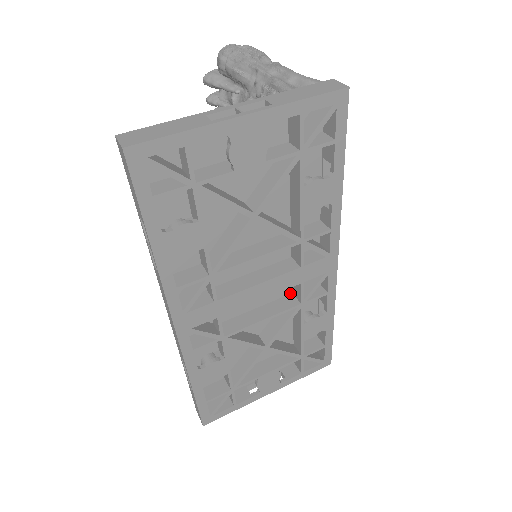
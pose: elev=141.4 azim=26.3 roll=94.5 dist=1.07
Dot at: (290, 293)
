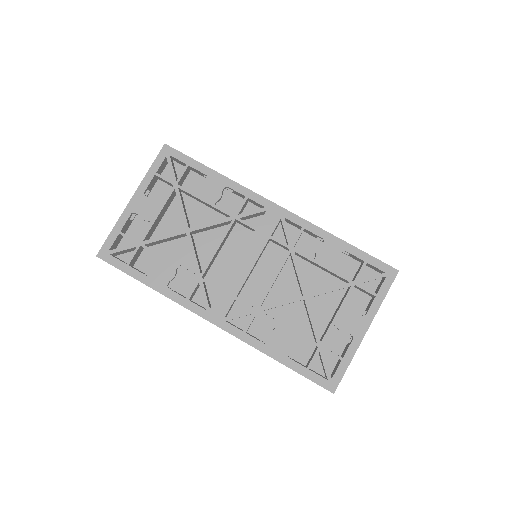
Dot at: (287, 252)
